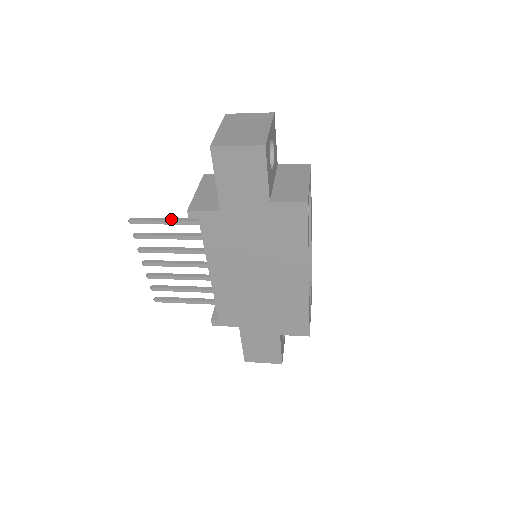
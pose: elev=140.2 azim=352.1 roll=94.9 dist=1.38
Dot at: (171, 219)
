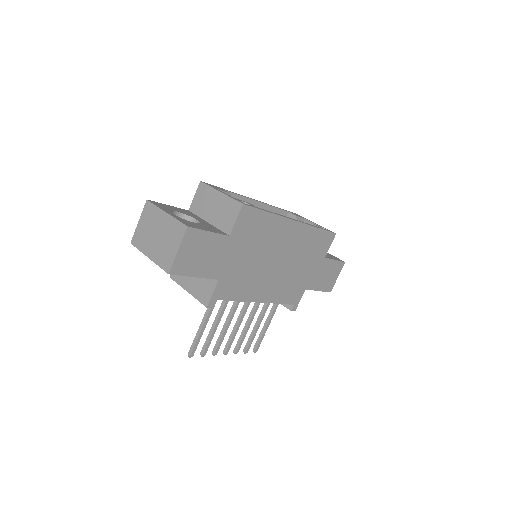
Dot at: (203, 321)
